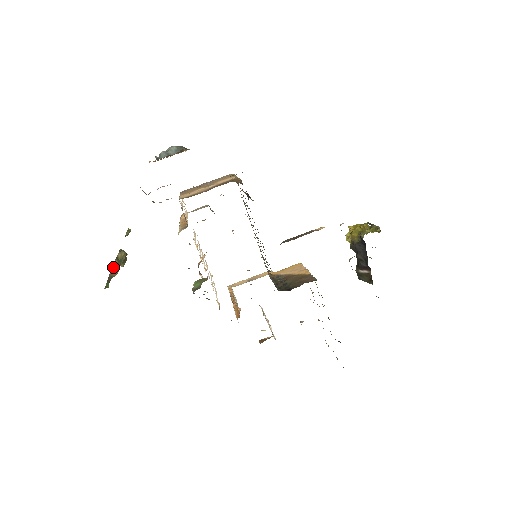
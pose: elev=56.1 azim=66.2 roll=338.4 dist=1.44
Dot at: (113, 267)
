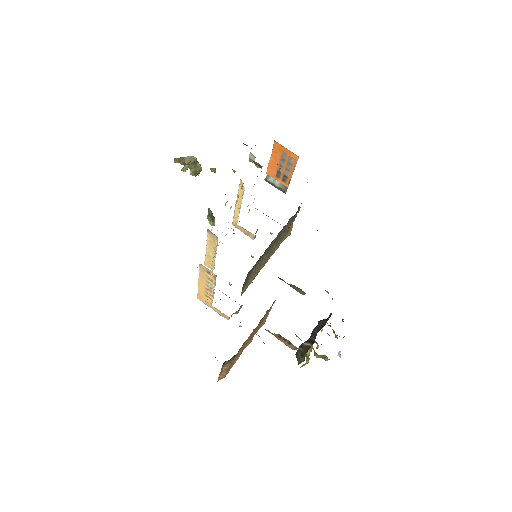
Dot at: (192, 157)
